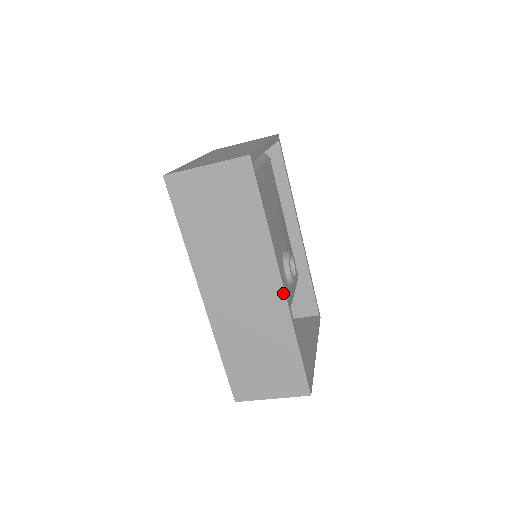
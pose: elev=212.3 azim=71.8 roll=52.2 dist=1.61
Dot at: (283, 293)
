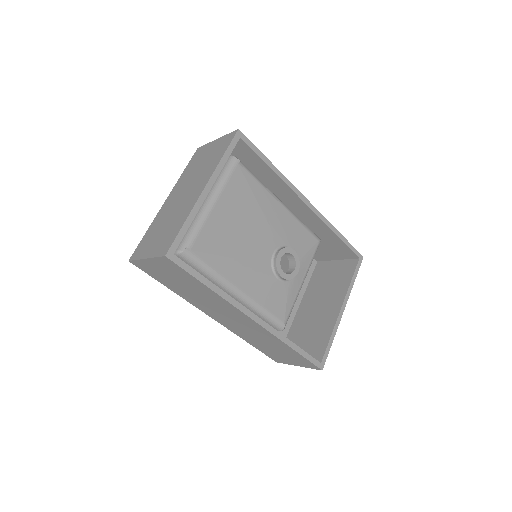
Dot at: (257, 324)
